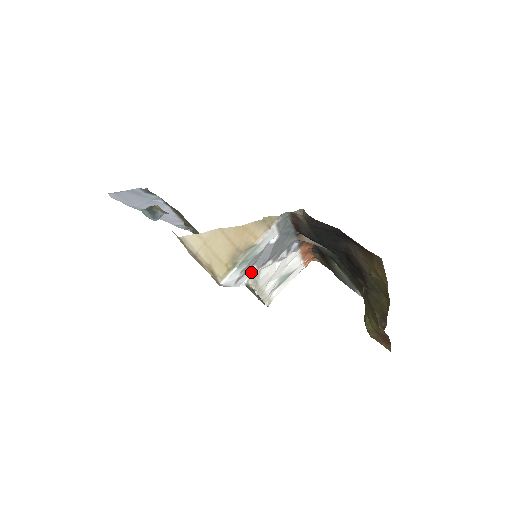
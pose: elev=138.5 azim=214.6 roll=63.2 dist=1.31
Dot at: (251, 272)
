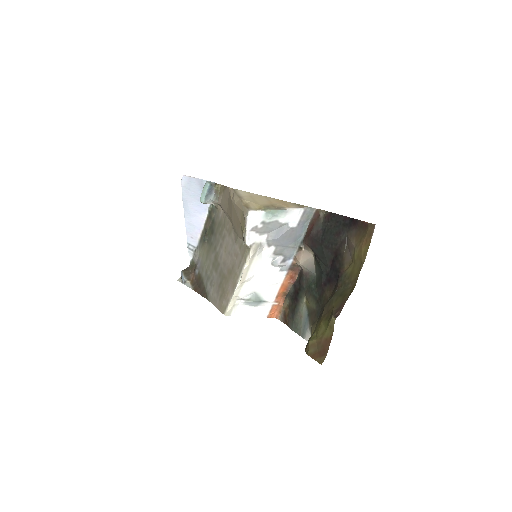
Dot at: (261, 238)
